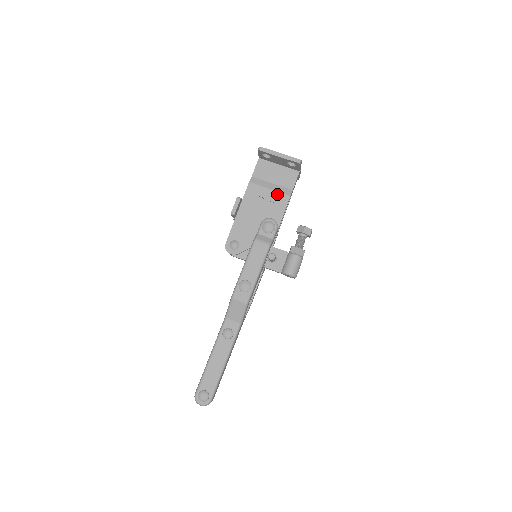
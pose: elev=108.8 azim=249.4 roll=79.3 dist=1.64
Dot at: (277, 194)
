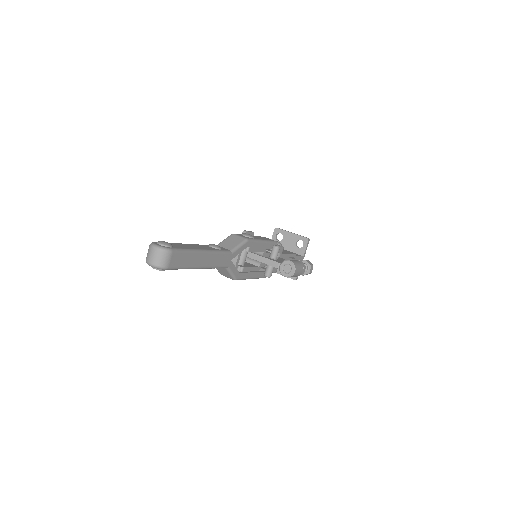
Dot at: (283, 250)
